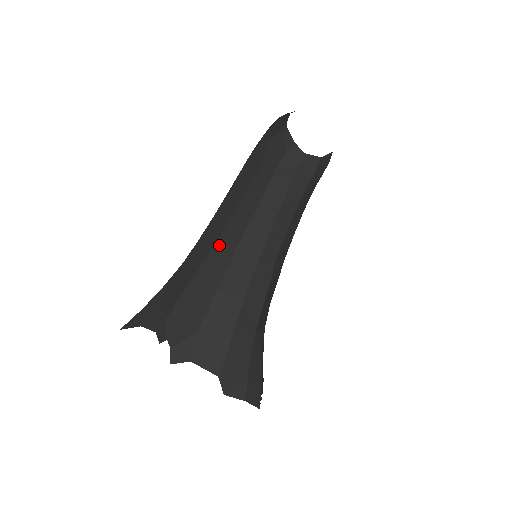
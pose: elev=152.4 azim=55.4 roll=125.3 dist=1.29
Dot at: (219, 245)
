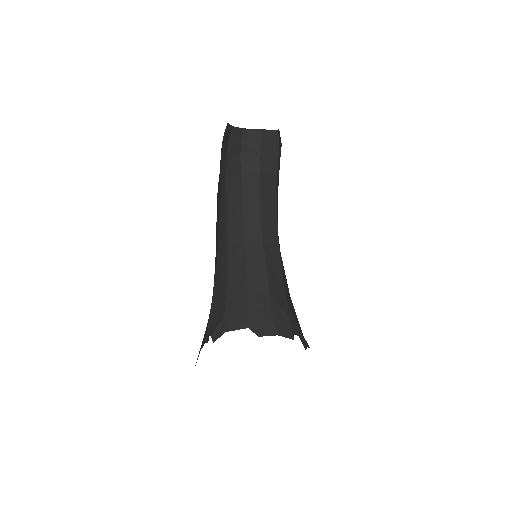
Dot at: (218, 258)
